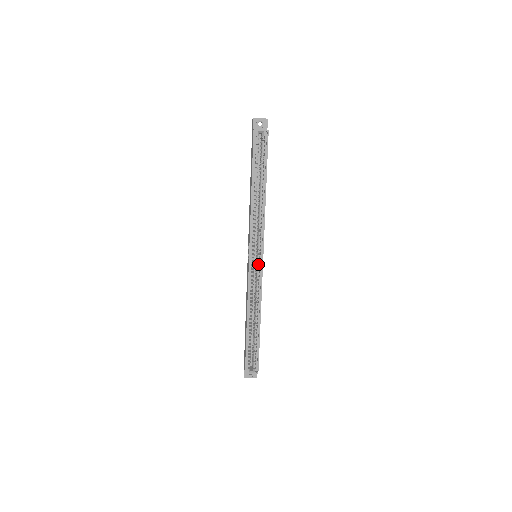
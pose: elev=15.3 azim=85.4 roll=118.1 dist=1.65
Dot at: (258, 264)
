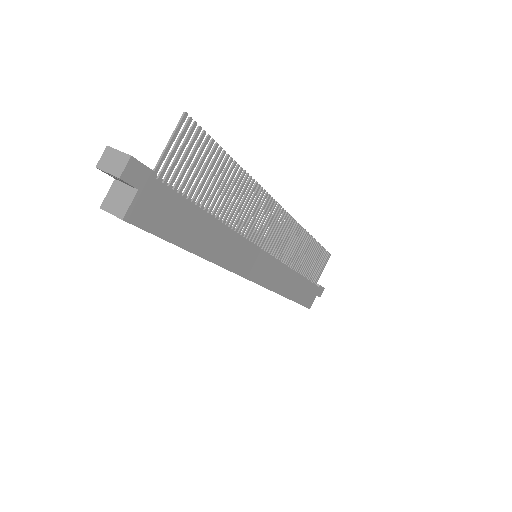
Dot at: occluded
